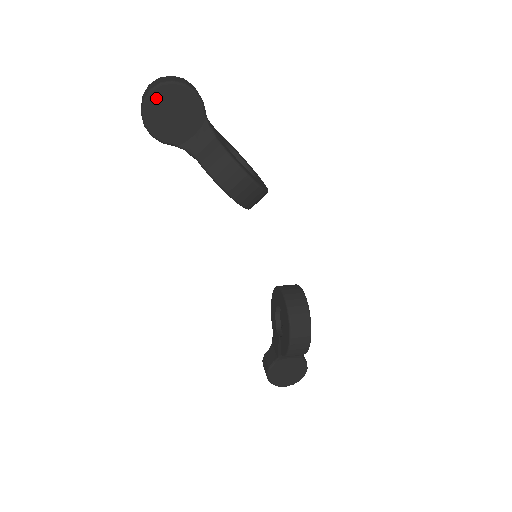
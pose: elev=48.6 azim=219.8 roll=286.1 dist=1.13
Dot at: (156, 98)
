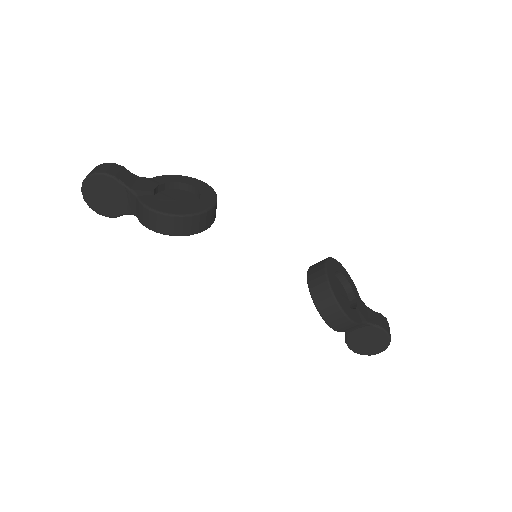
Dot at: (88, 193)
